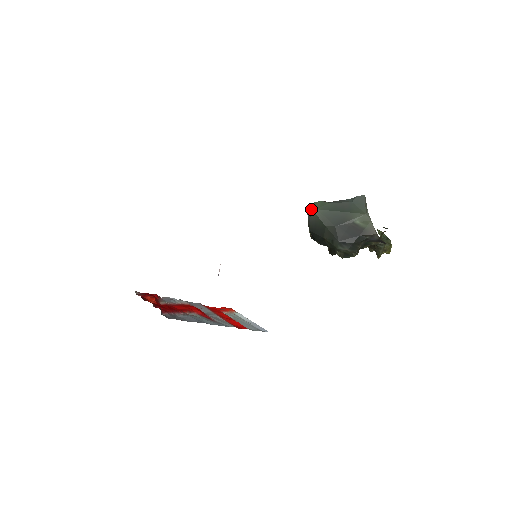
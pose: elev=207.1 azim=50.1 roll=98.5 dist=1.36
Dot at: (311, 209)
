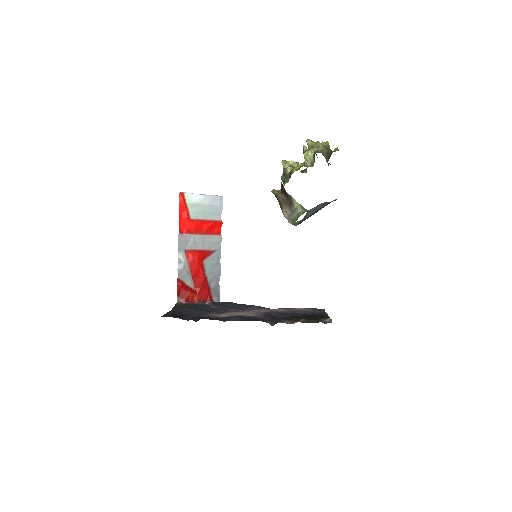
Dot at: occluded
